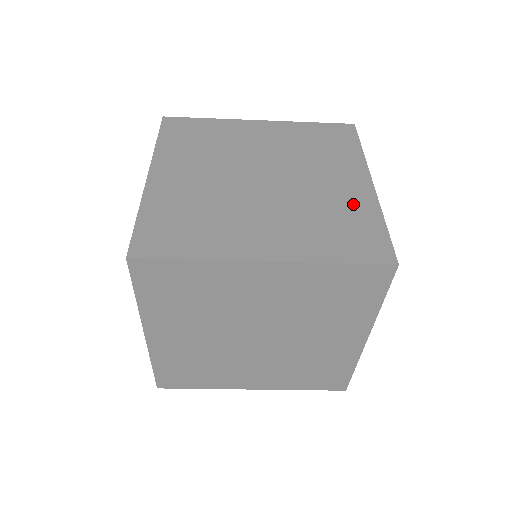
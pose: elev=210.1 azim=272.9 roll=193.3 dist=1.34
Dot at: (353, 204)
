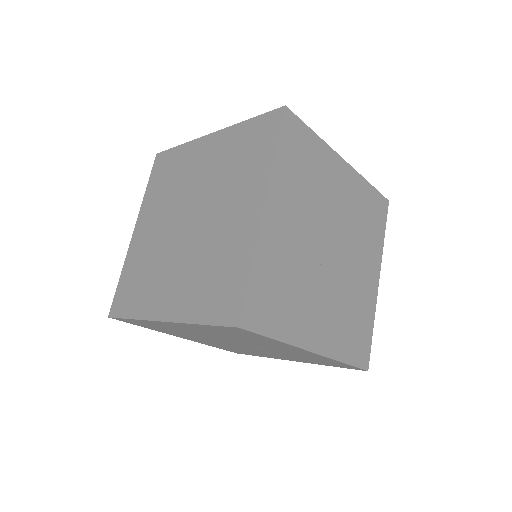
Dot at: (366, 303)
